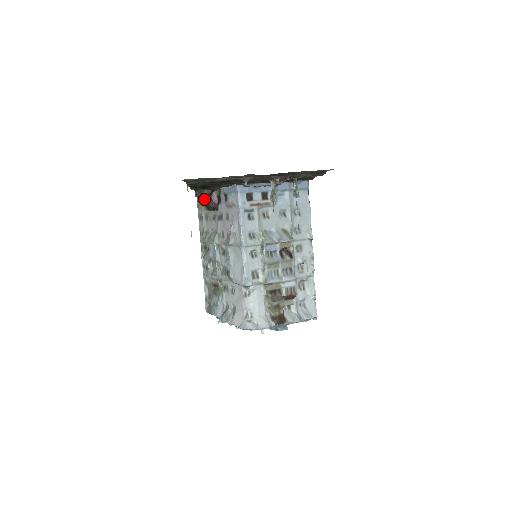
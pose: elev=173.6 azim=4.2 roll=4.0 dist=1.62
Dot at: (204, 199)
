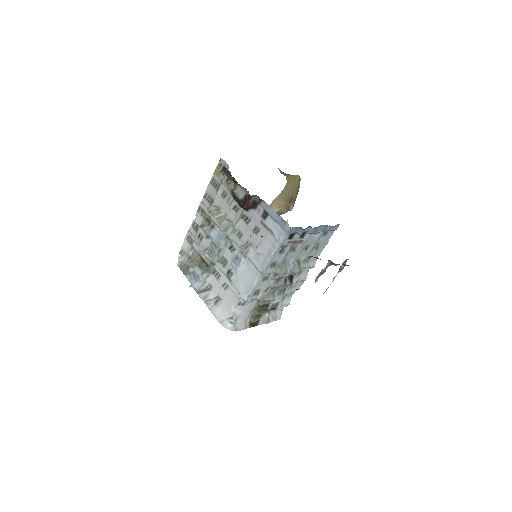
Dot at: (238, 193)
